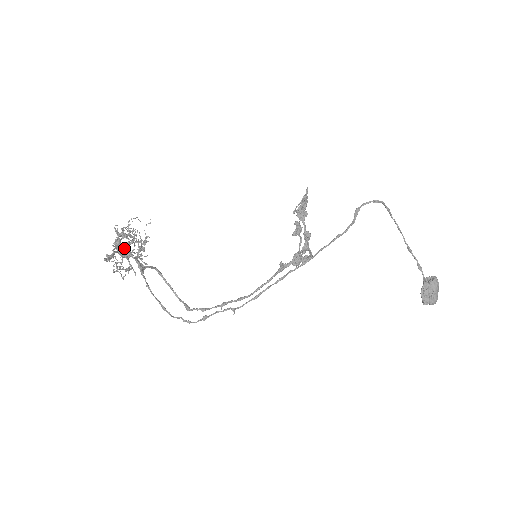
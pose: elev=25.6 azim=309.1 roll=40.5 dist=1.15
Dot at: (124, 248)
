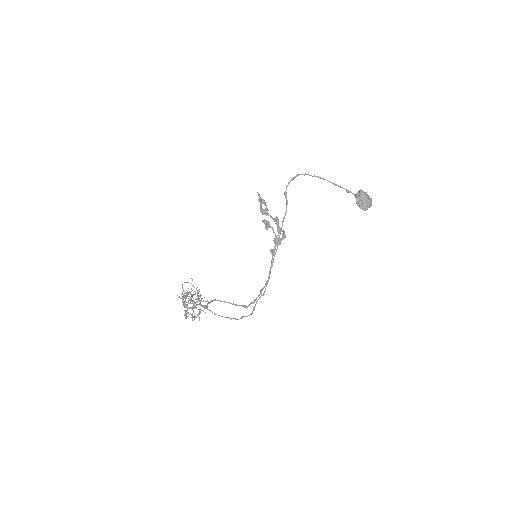
Dot at: (190, 303)
